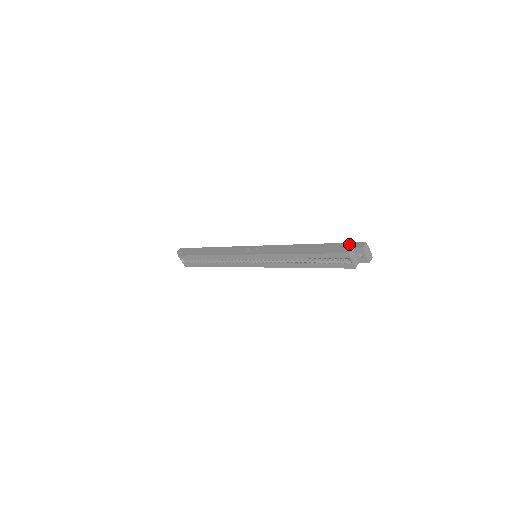
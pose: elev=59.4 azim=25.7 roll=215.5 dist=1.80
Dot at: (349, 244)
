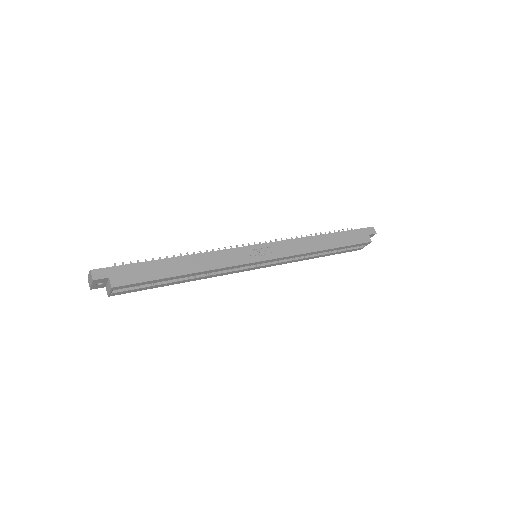
Dot at: (363, 231)
